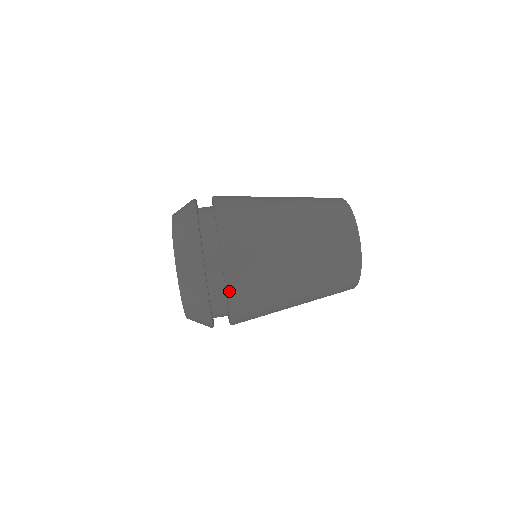
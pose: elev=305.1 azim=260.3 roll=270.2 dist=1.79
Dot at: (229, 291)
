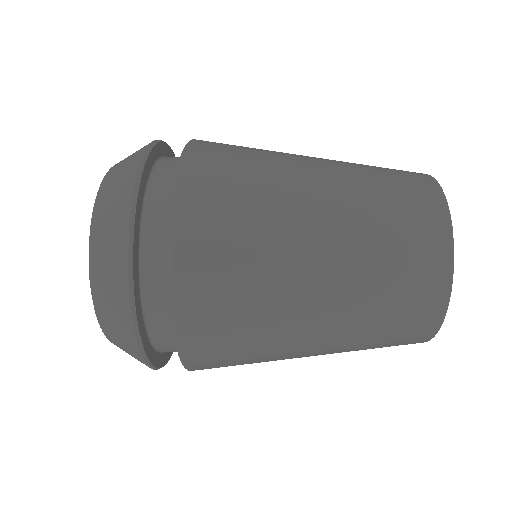
Dot at: (177, 321)
